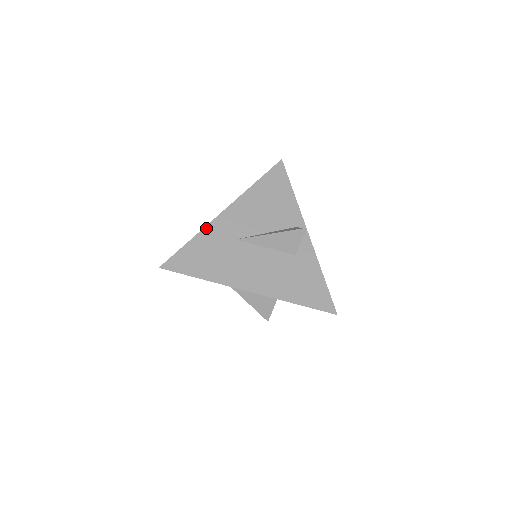
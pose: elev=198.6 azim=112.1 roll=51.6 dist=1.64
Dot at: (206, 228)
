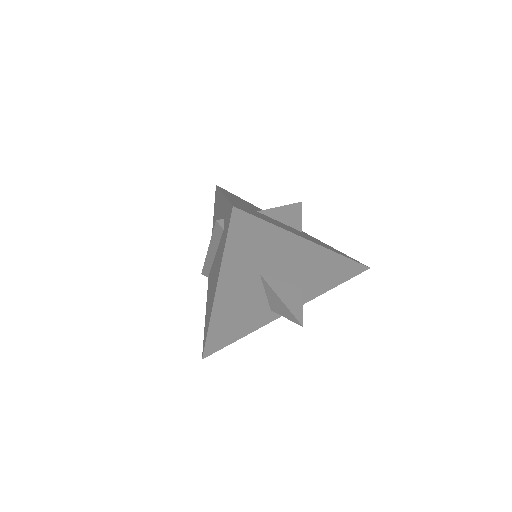
Dot at: (227, 197)
